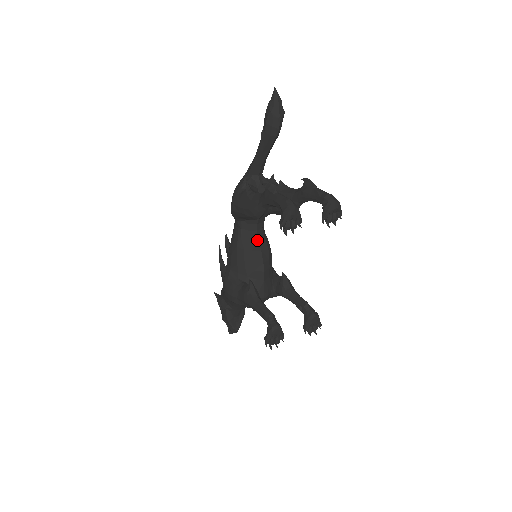
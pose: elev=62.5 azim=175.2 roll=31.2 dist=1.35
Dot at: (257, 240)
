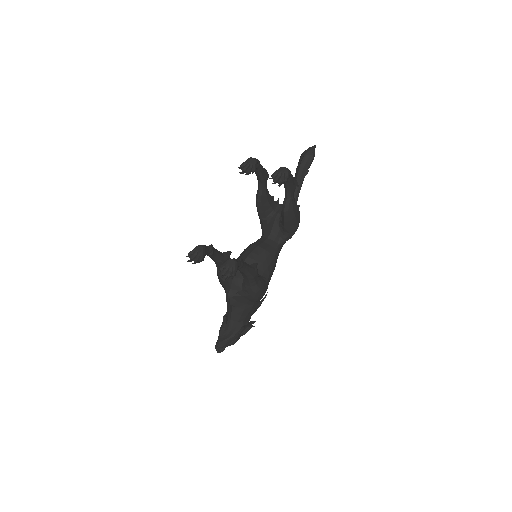
Dot at: (262, 242)
